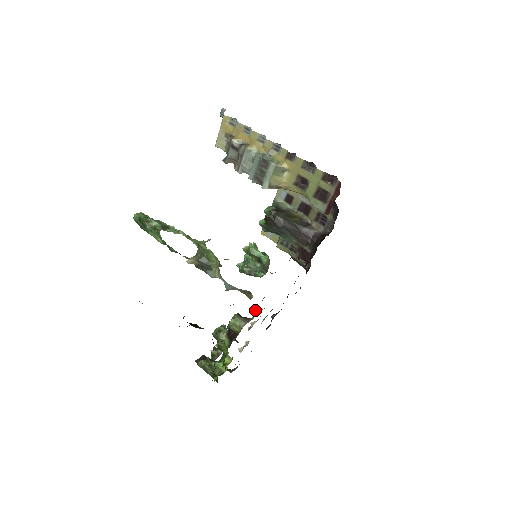
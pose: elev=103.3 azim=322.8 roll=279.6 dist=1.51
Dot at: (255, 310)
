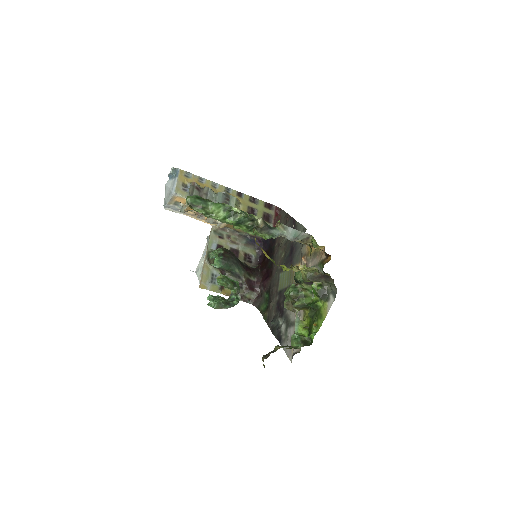
Dot at: occluded
